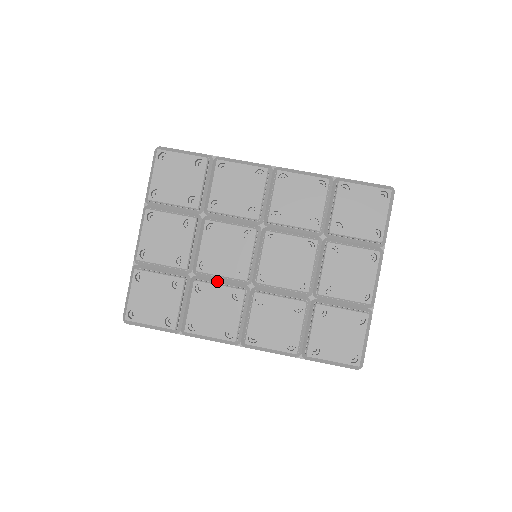
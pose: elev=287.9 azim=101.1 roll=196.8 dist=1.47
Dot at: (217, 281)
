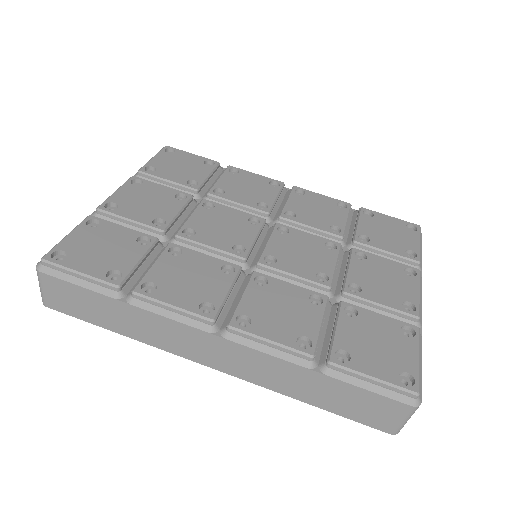
Dot at: occluded
